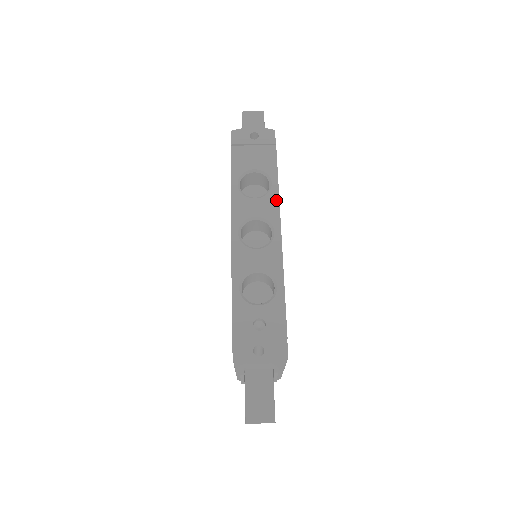
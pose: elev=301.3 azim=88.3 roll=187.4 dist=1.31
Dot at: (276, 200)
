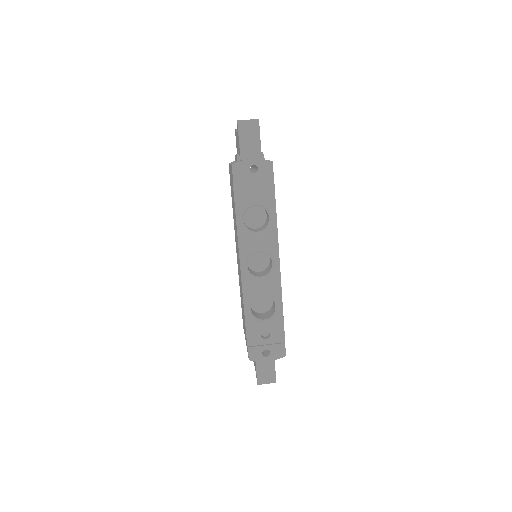
Dot at: (275, 234)
